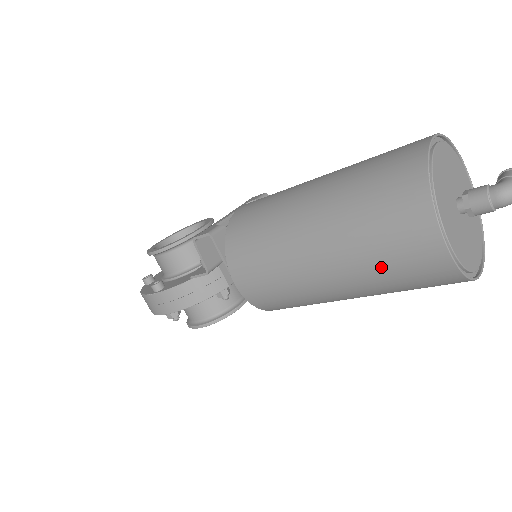
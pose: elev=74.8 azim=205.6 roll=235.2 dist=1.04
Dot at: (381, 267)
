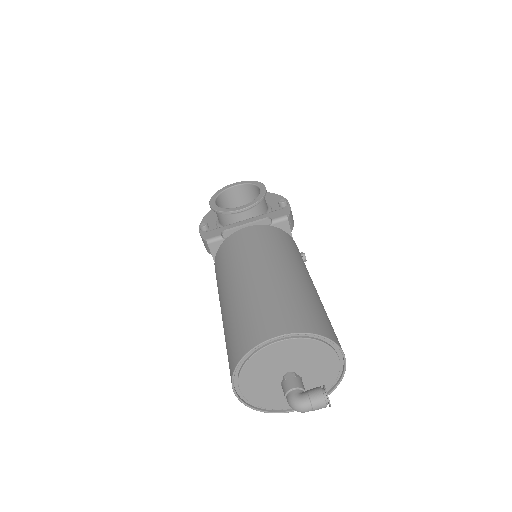
Dot at: occluded
